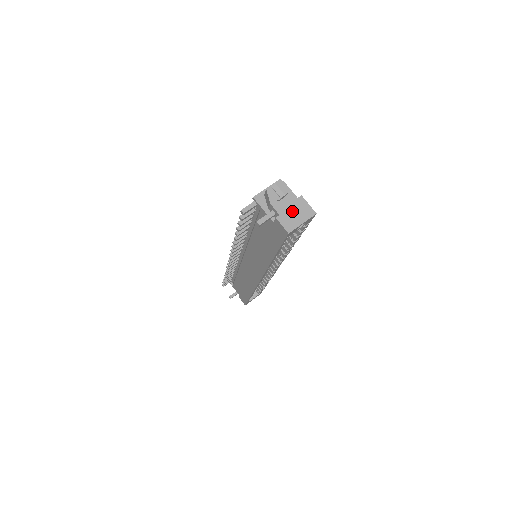
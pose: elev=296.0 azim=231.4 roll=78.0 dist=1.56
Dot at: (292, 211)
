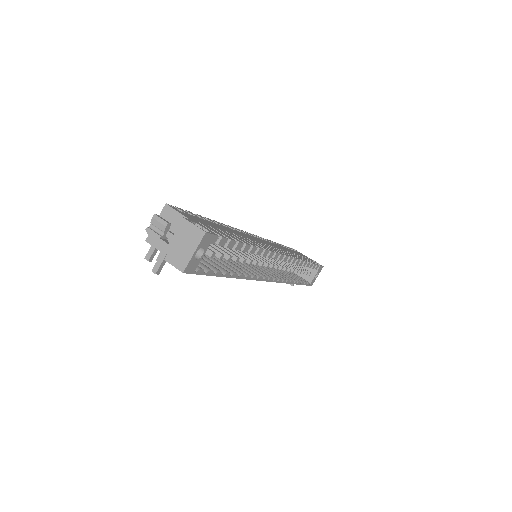
Dot at: (179, 243)
